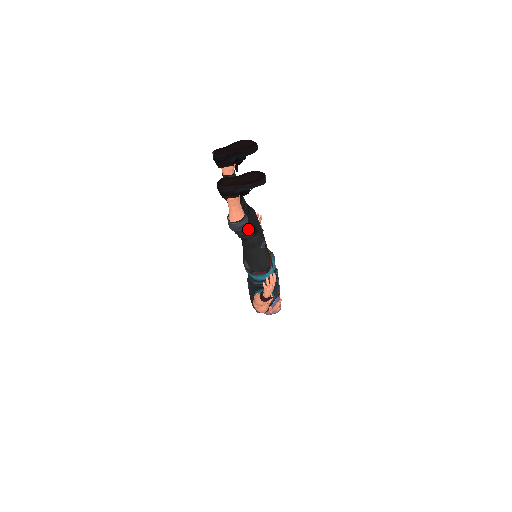
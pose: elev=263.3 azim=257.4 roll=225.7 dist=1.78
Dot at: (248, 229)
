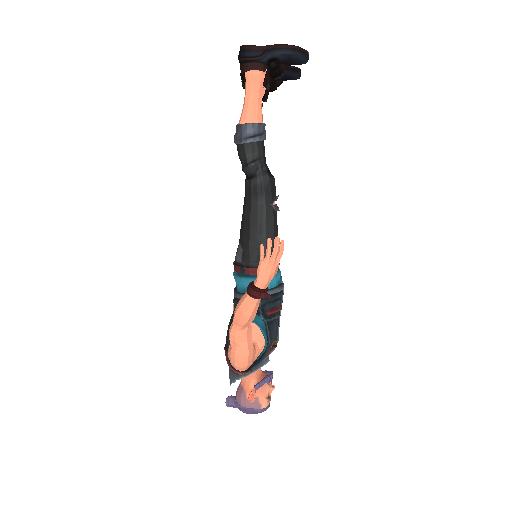
Dot at: (261, 153)
